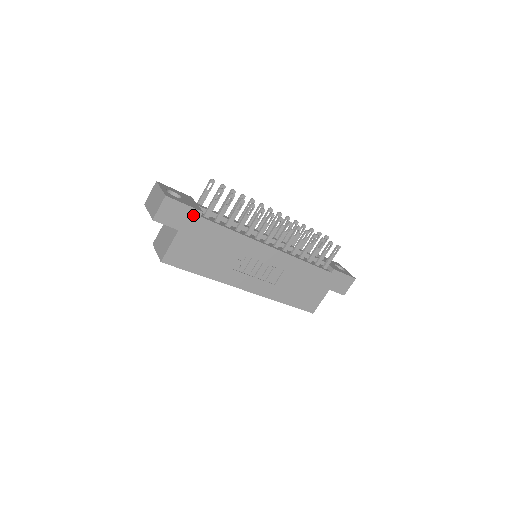
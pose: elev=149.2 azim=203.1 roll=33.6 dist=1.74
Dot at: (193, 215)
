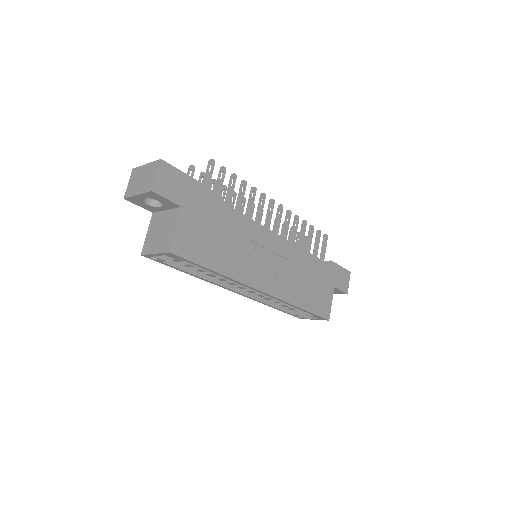
Dot at: (193, 187)
